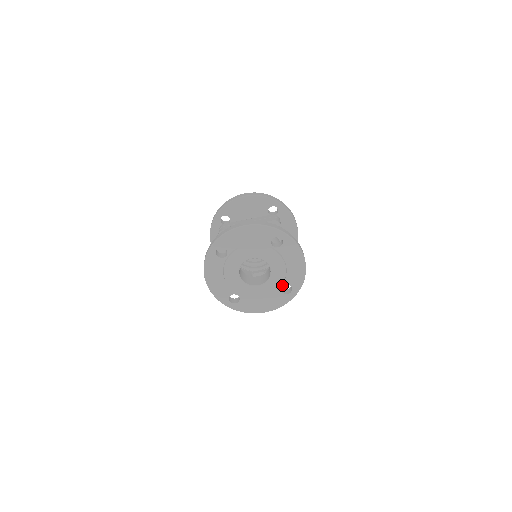
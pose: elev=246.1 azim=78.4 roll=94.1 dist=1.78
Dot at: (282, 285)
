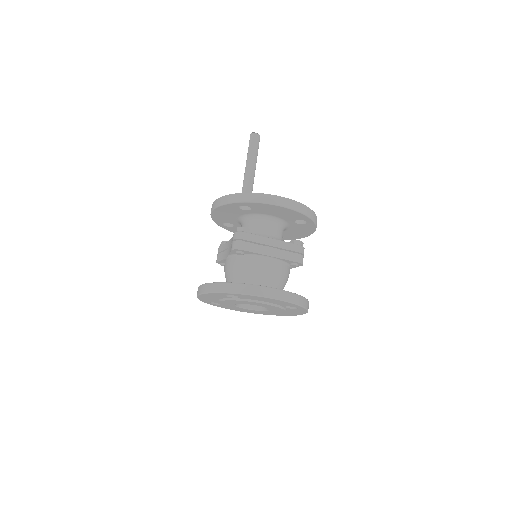
Dot at: occluded
